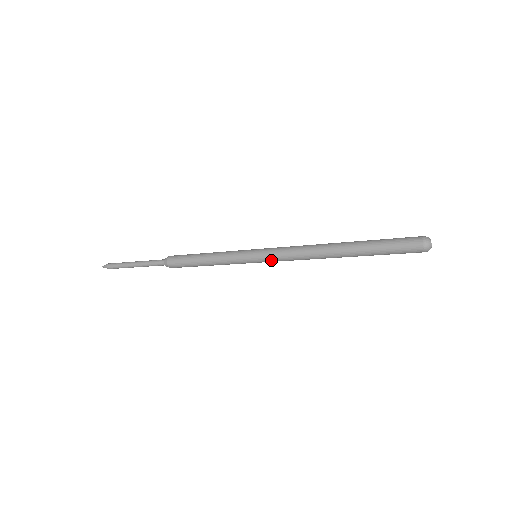
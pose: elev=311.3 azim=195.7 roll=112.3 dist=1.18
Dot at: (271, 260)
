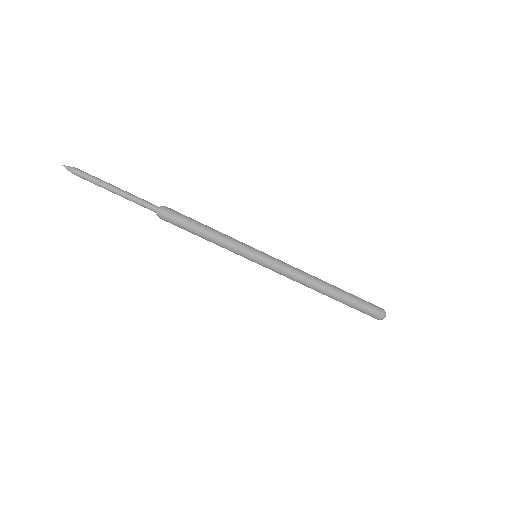
Dot at: (270, 268)
